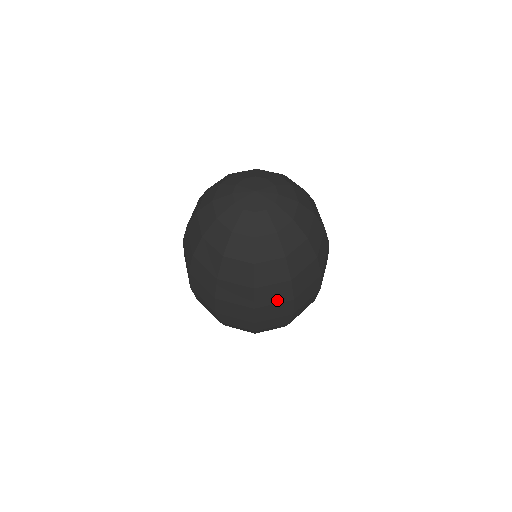
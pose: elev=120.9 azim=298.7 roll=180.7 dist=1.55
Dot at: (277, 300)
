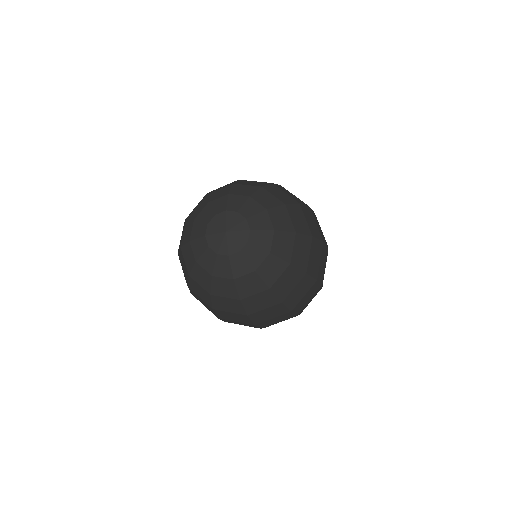
Dot at: (206, 306)
